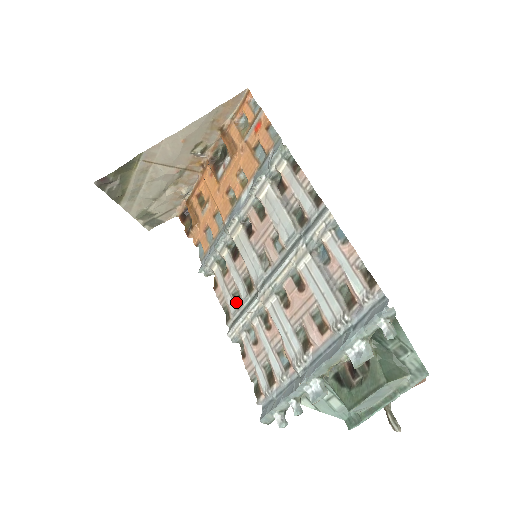
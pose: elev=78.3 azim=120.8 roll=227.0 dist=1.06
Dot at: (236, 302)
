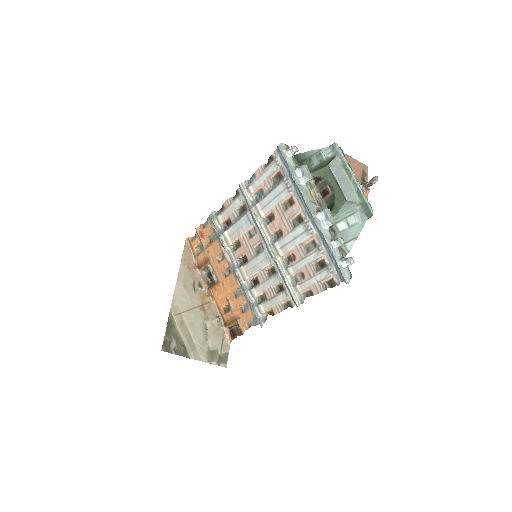
Dot at: (281, 290)
